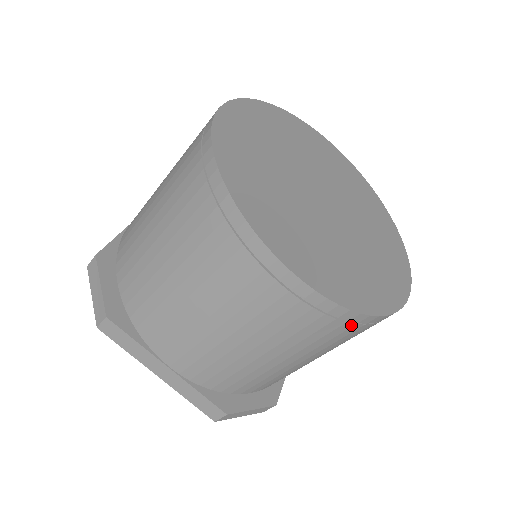
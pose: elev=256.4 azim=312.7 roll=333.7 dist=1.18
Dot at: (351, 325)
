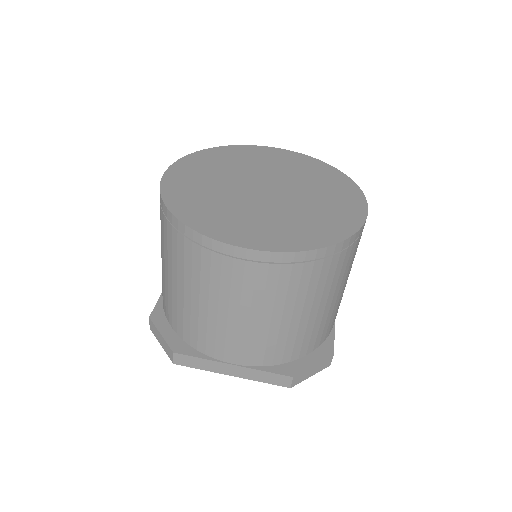
Dot at: (321, 261)
